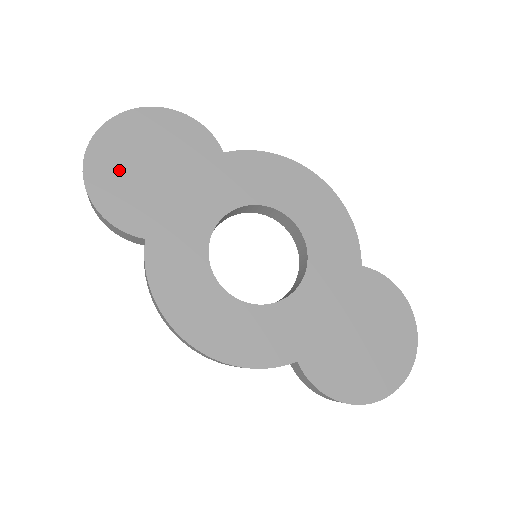
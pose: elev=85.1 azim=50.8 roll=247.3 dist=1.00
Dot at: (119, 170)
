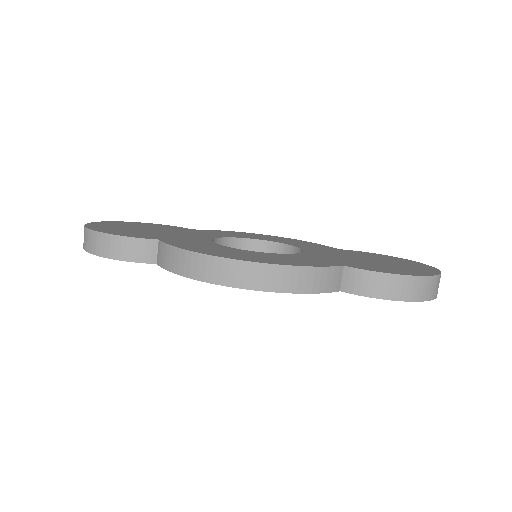
Dot at: (117, 229)
